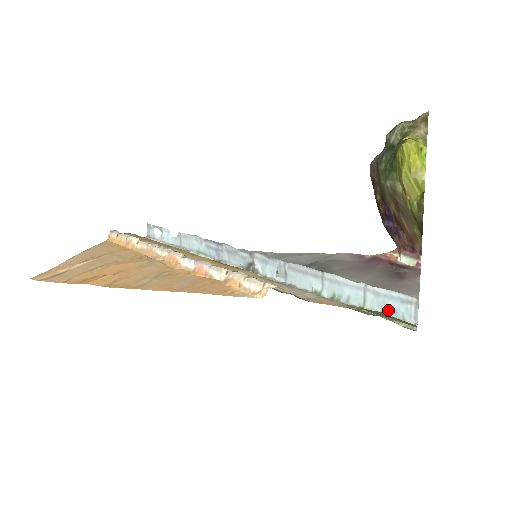
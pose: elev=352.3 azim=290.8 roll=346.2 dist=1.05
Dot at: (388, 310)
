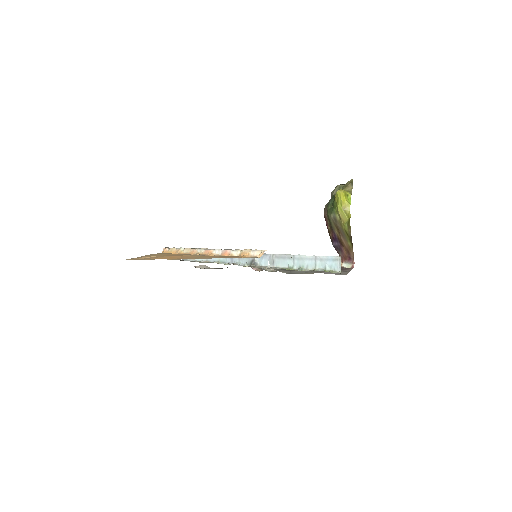
Dot at: (327, 267)
